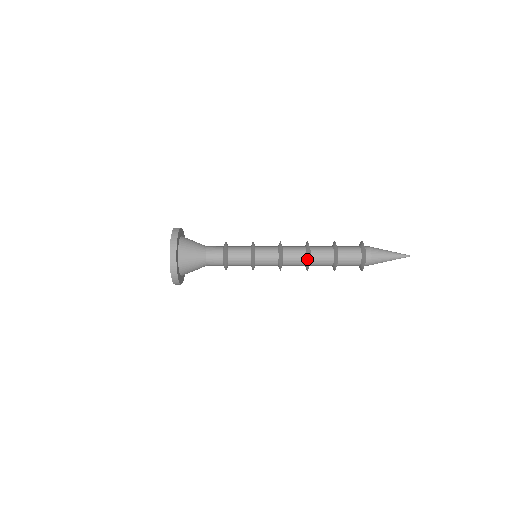
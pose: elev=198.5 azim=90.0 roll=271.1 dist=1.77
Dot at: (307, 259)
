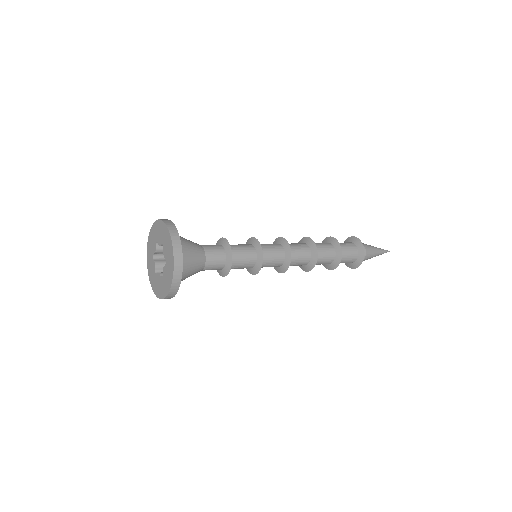
Dot at: (312, 263)
